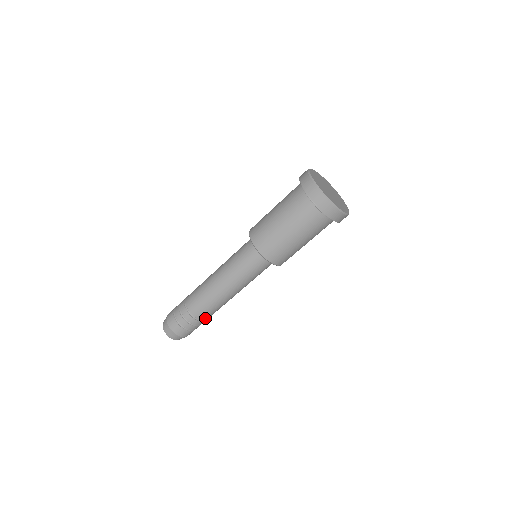
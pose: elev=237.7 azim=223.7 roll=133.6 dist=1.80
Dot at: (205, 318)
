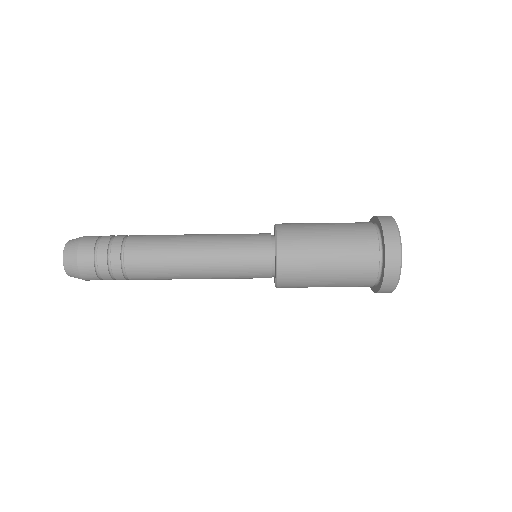
Dot at: occluded
